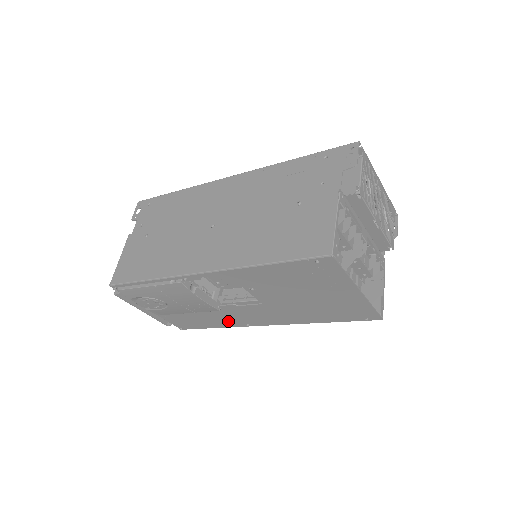
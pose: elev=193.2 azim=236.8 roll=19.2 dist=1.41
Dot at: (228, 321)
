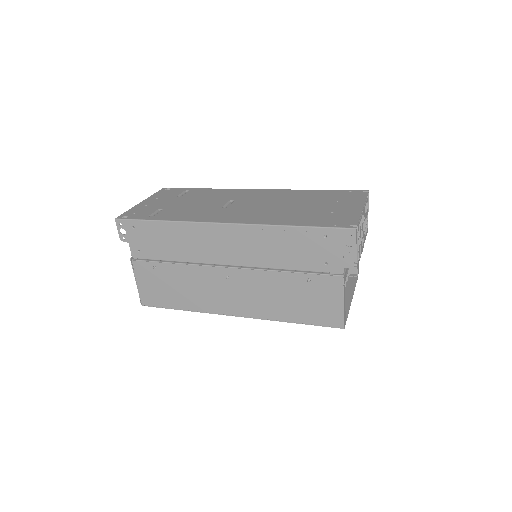
Dot at: occluded
